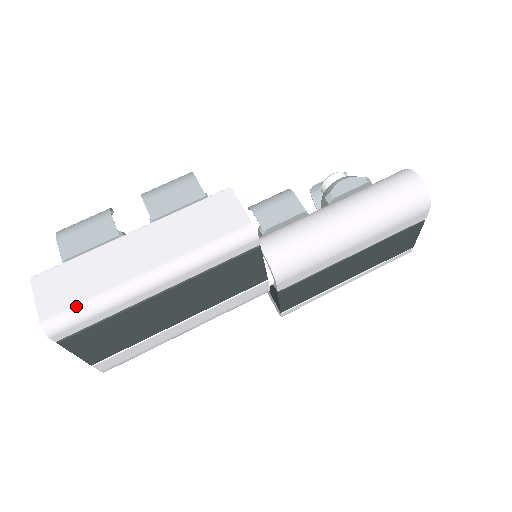
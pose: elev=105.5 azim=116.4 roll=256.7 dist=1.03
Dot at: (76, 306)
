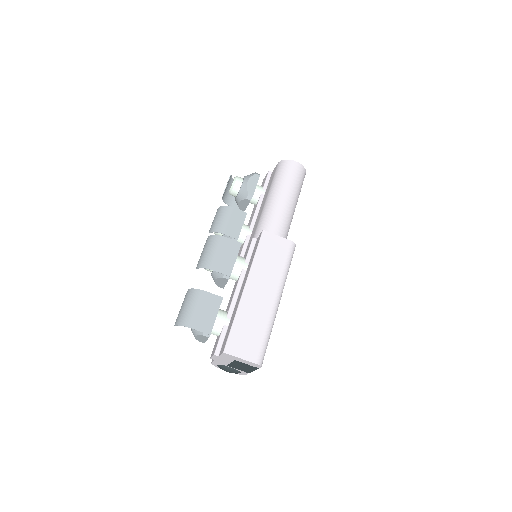
Dot at: (263, 342)
